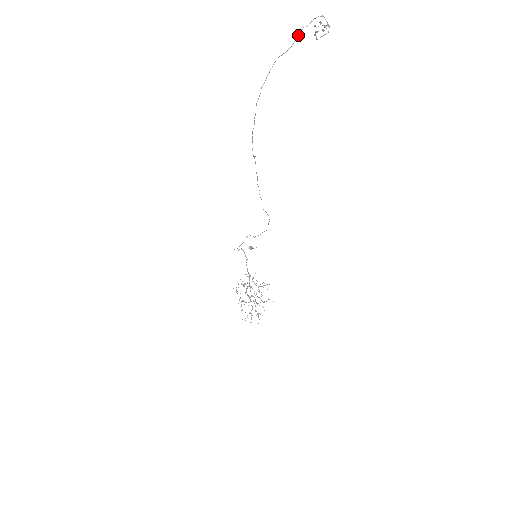
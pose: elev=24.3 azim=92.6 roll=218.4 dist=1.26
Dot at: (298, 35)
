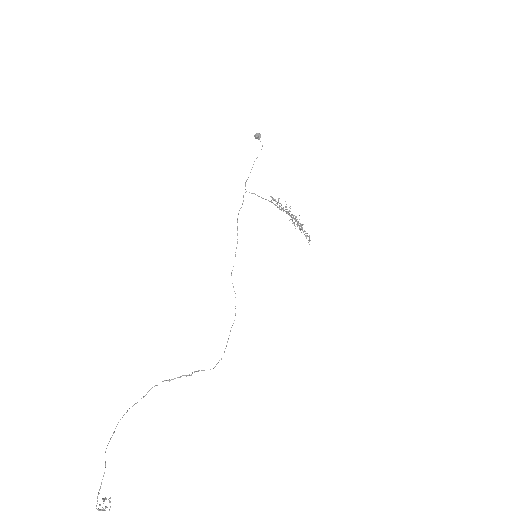
Dot at: (100, 488)
